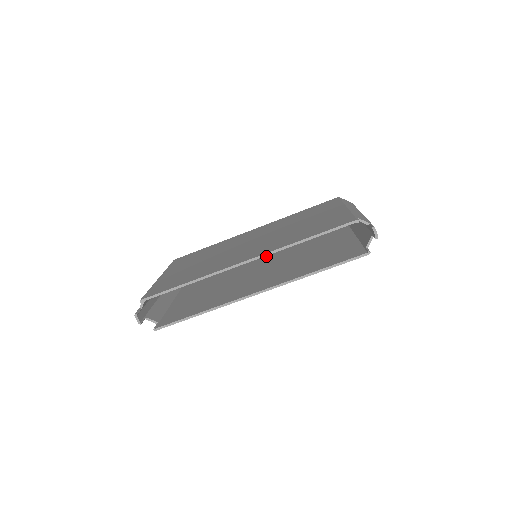
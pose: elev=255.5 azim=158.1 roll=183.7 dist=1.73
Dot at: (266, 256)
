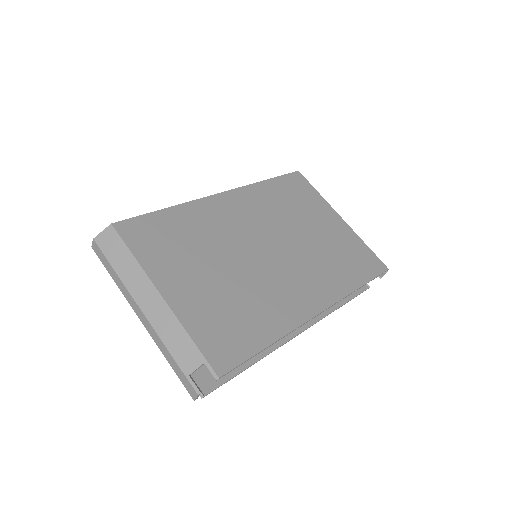
Dot at: occluded
